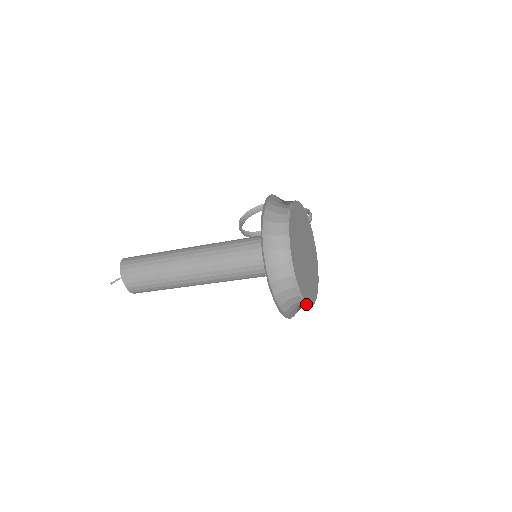
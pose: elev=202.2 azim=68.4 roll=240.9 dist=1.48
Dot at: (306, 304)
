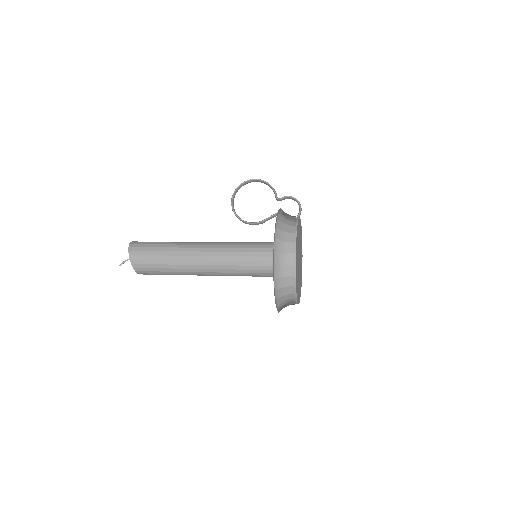
Dot at: occluded
